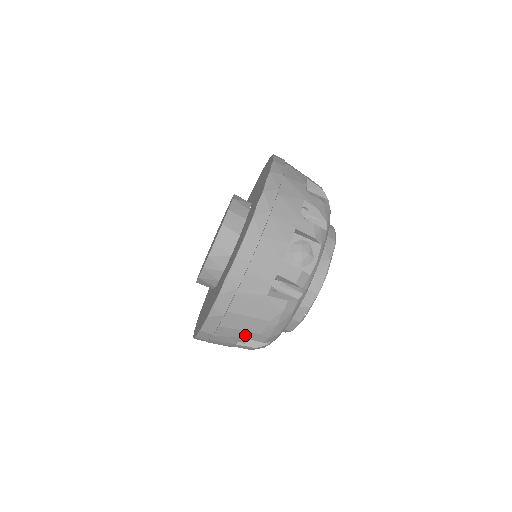
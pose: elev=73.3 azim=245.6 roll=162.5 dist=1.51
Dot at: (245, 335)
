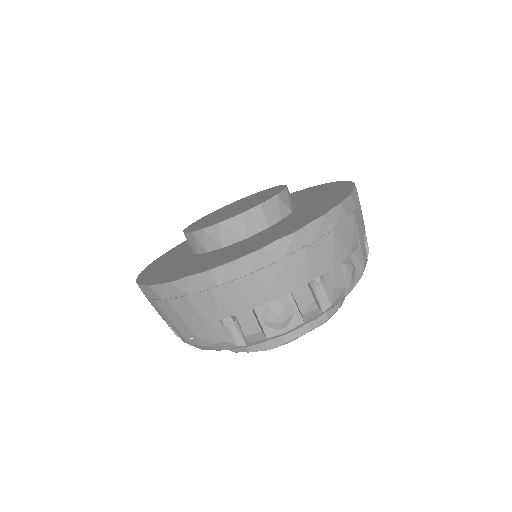
Dot at: (171, 325)
